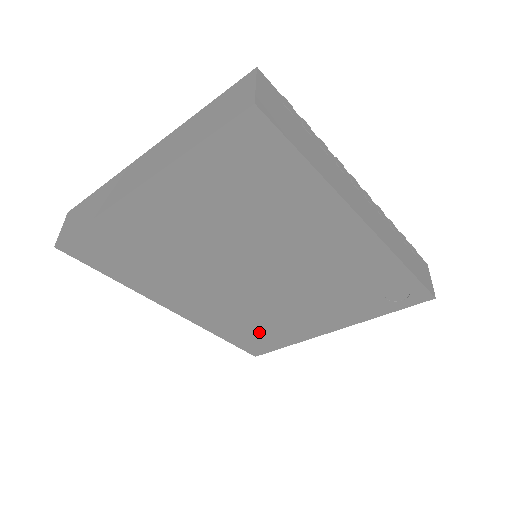
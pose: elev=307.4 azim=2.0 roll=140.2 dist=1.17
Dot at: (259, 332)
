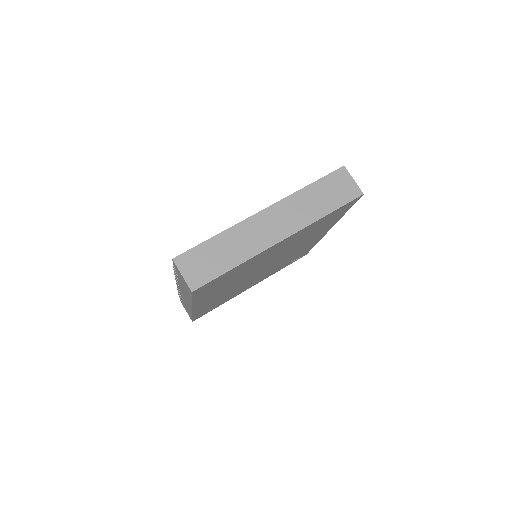
Dot at: (217, 303)
